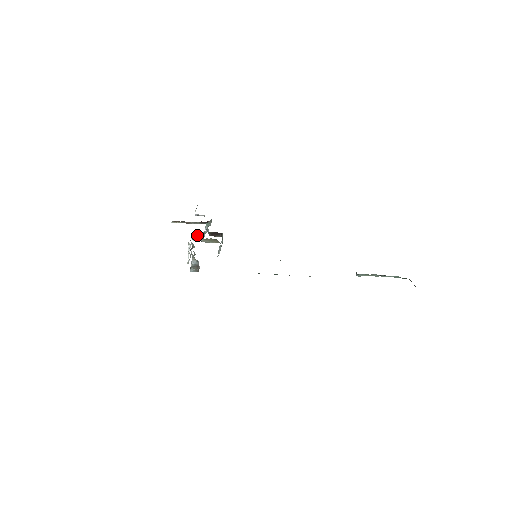
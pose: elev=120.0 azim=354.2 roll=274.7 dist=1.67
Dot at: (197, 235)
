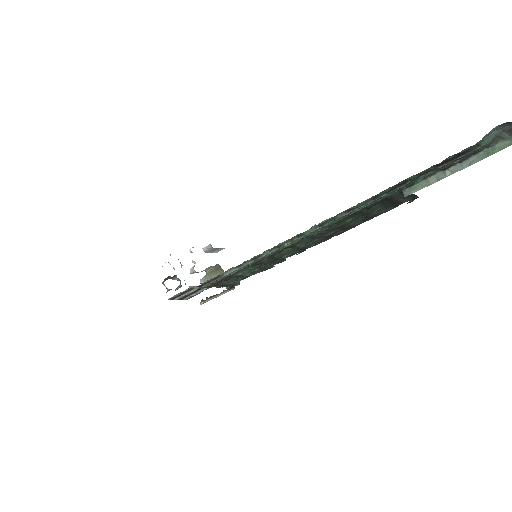
Dot at: occluded
